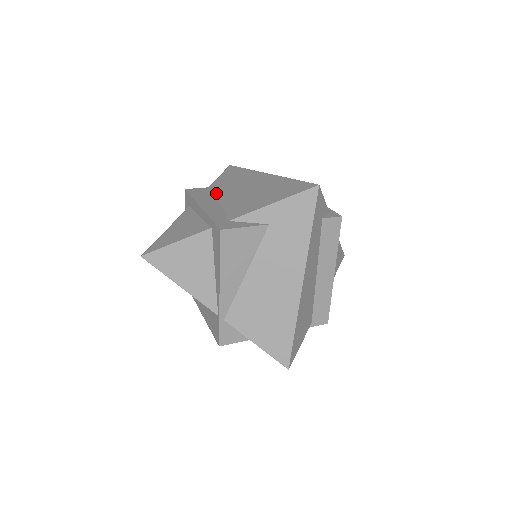
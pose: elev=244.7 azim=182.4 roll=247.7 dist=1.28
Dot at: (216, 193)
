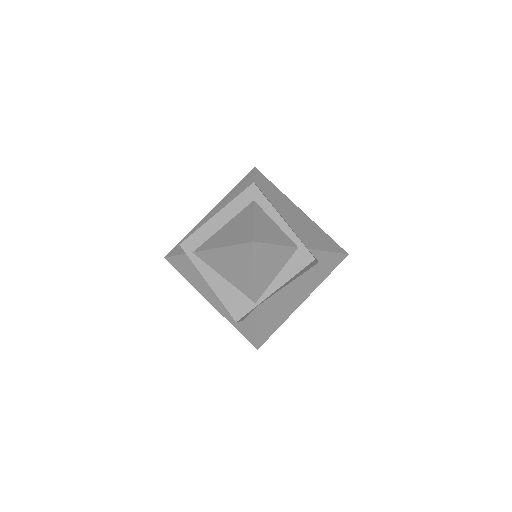
Dot at: (270, 201)
